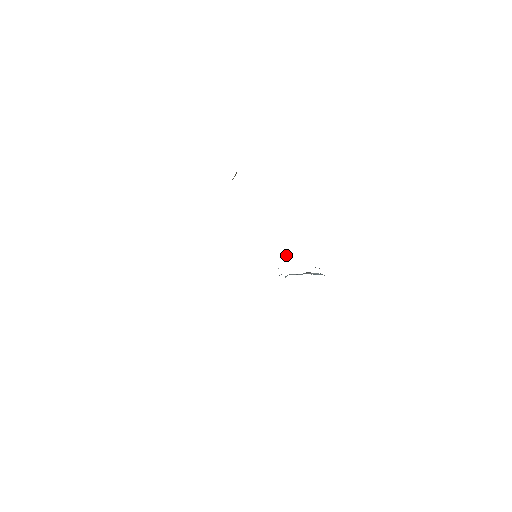
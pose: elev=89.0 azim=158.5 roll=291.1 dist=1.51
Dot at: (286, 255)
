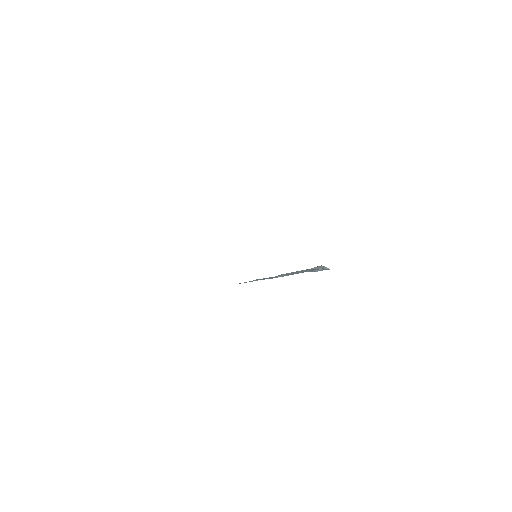
Dot at: occluded
